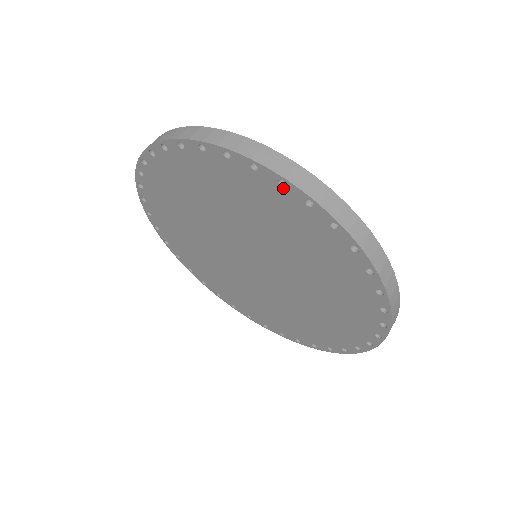
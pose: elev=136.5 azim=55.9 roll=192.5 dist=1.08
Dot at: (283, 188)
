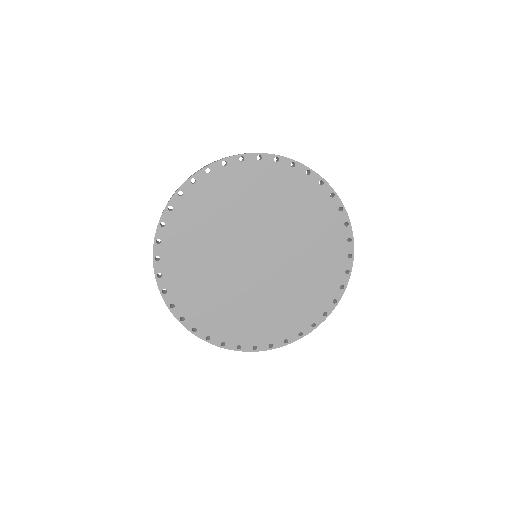
Dot at: (277, 163)
